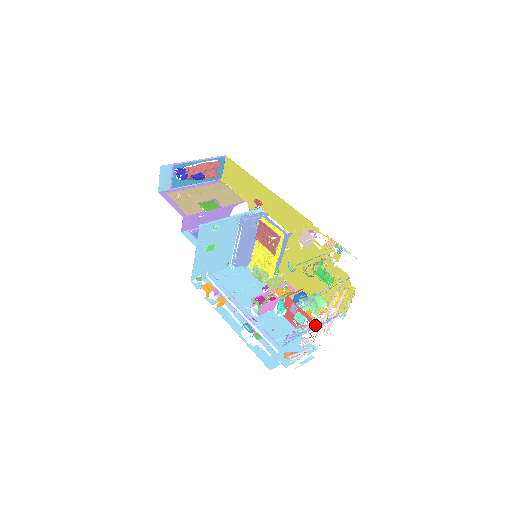
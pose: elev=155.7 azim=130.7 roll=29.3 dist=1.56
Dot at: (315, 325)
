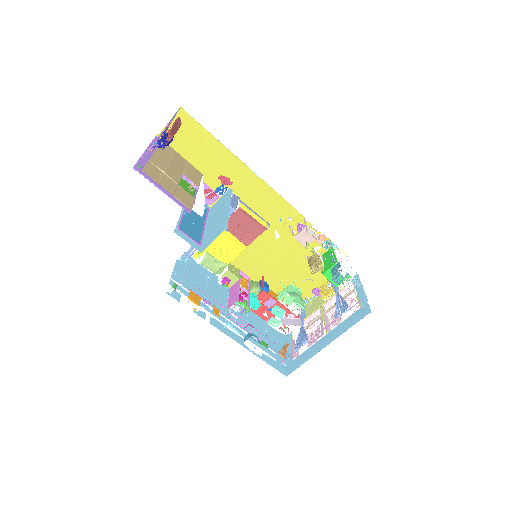
Dot at: (295, 317)
